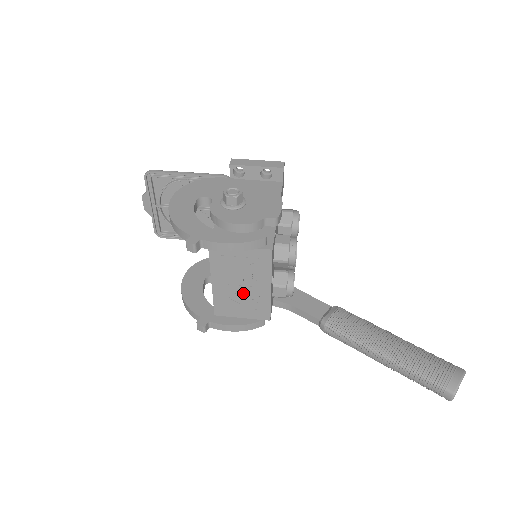
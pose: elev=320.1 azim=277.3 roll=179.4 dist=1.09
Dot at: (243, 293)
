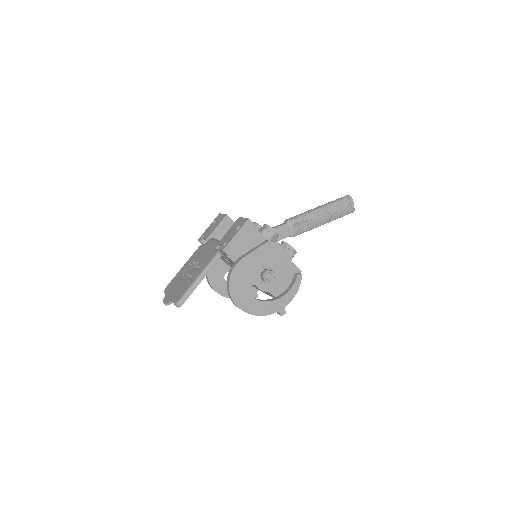
Dot at: occluded
